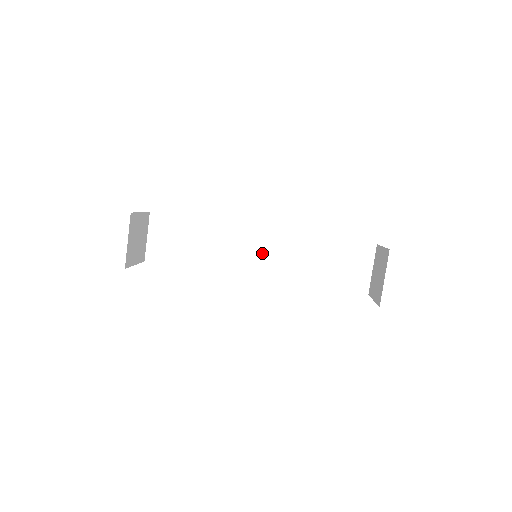
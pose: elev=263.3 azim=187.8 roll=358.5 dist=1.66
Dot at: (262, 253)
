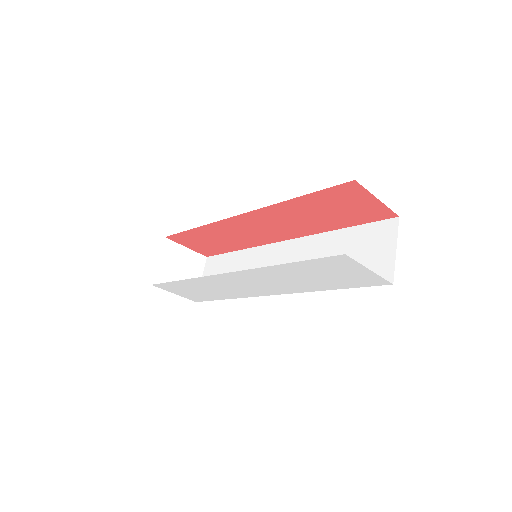
Dot at: occluded
